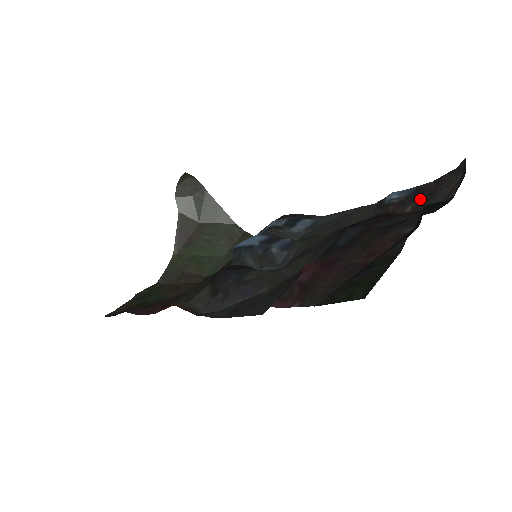
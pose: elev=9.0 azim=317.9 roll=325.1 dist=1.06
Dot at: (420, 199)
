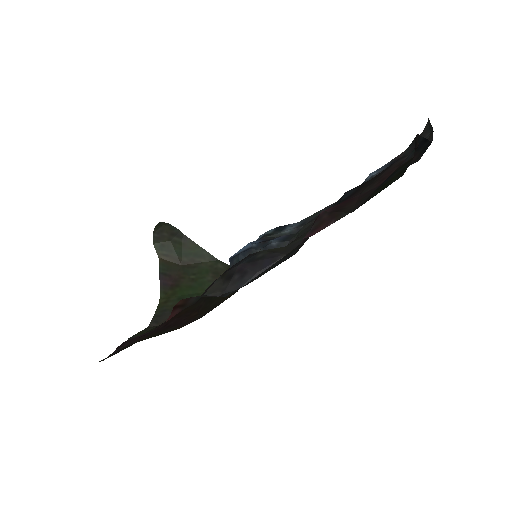
Dot at: occluded
